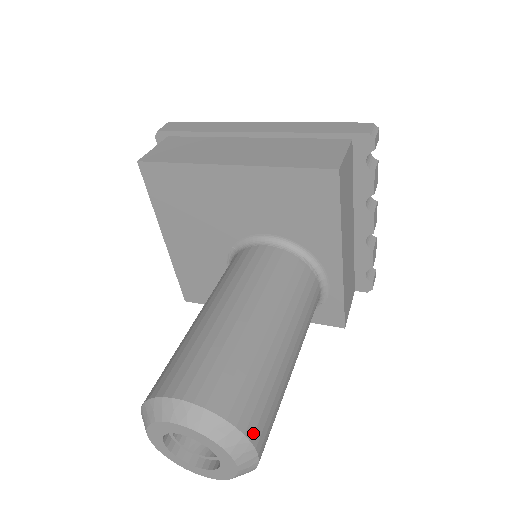
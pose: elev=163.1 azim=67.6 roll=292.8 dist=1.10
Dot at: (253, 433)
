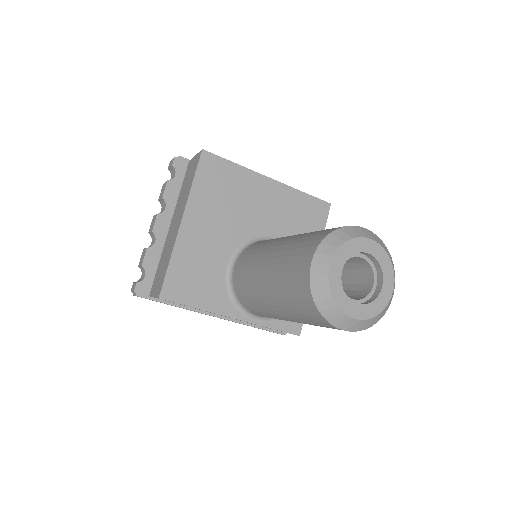
Dot at: occluded
